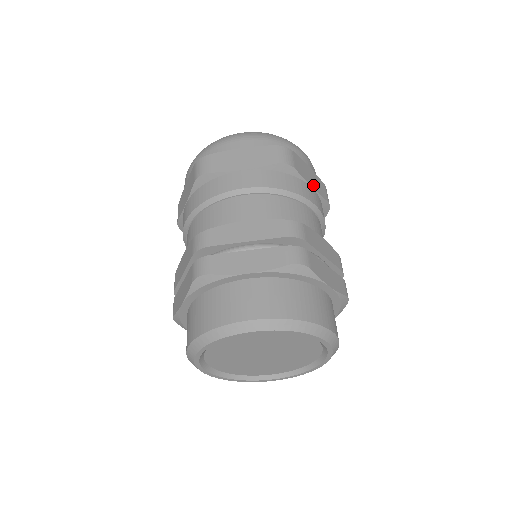
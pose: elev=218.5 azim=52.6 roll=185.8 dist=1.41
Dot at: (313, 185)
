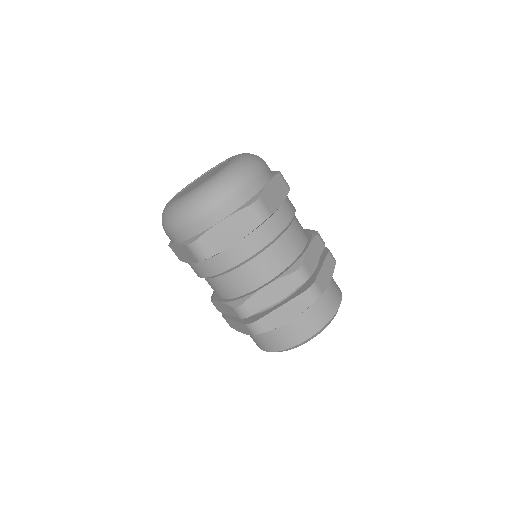
Dot at: (280, 199)
